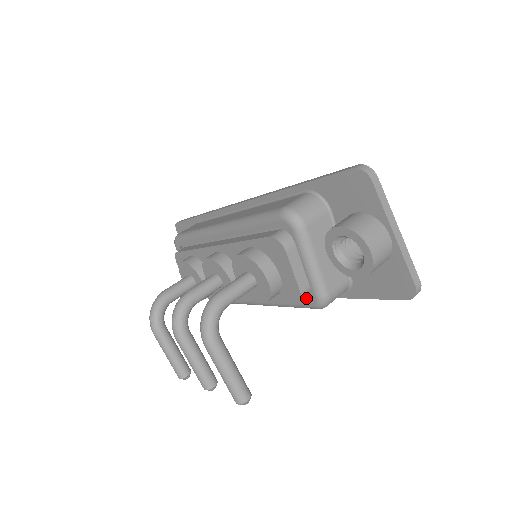
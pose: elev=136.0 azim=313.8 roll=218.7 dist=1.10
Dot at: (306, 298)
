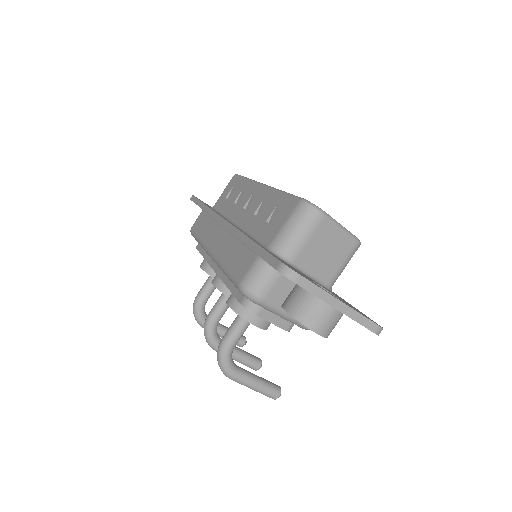
Dot at: occluded
